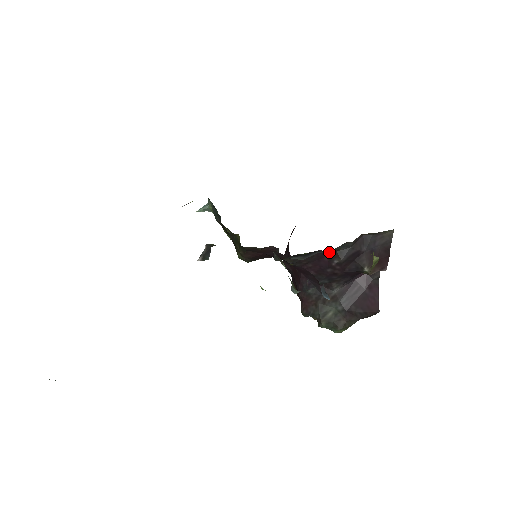
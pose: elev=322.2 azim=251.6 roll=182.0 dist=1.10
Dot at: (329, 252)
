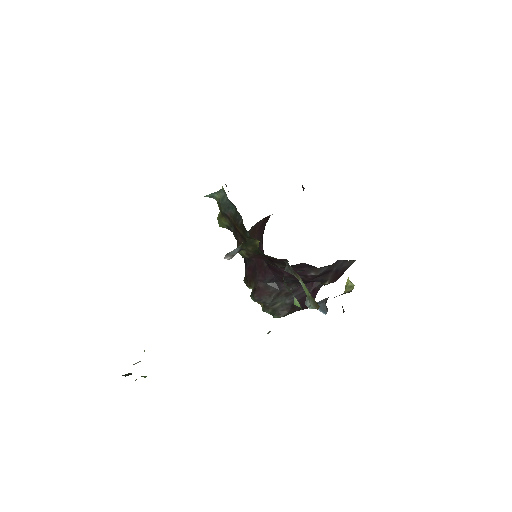
Dot at: (311, 266)
